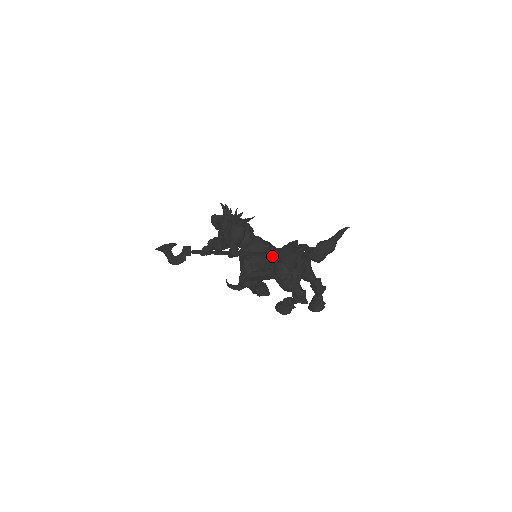
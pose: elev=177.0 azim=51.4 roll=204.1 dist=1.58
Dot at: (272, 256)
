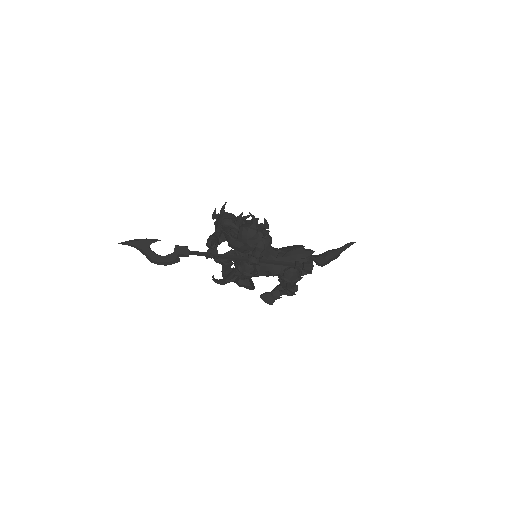
Dot at: (300, 267)
